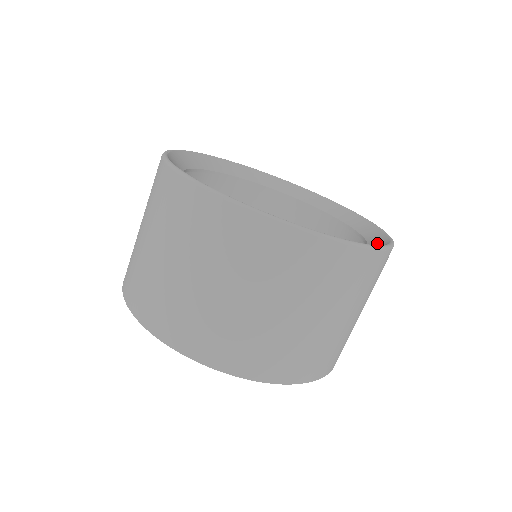
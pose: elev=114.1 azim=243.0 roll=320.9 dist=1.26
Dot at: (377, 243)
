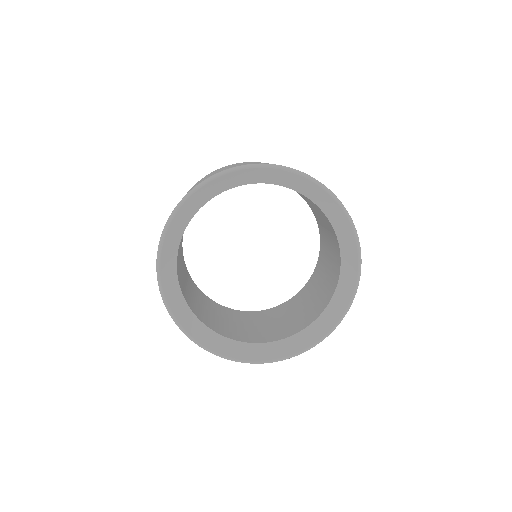
Dot at: (330, 315)
